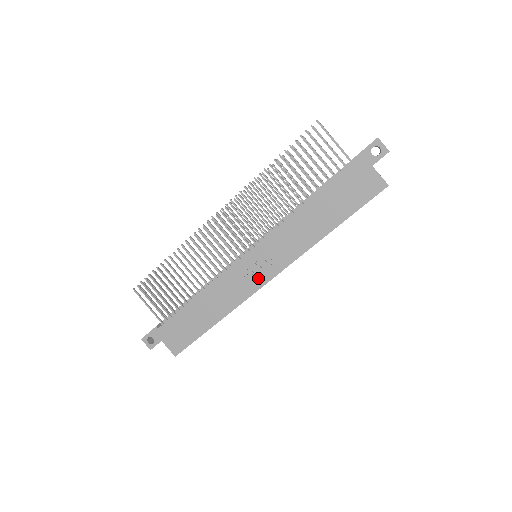
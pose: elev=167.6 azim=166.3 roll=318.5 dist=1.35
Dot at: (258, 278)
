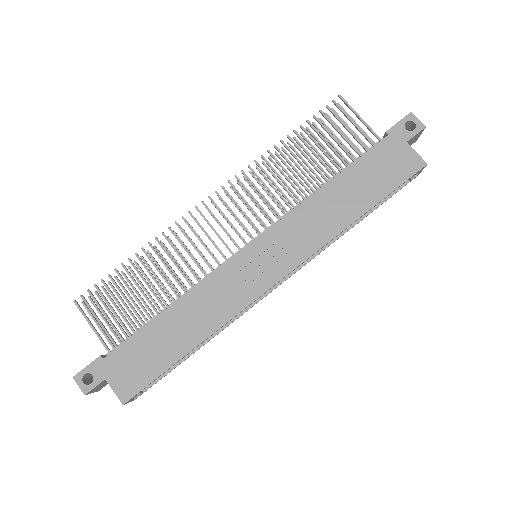
Dot at: (260, 280)
